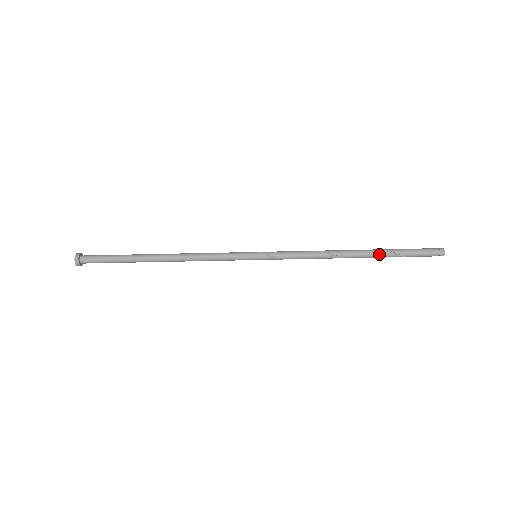
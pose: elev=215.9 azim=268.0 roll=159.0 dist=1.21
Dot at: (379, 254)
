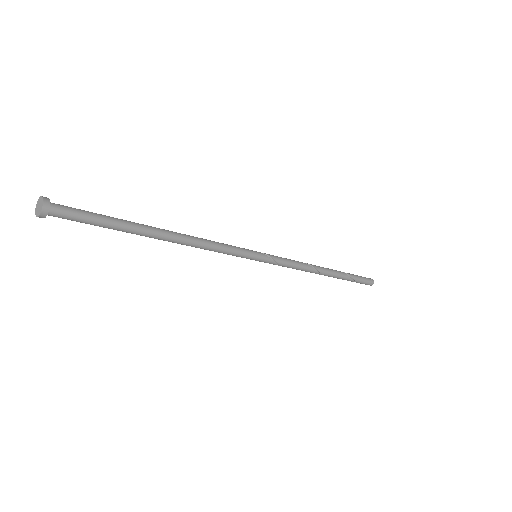
Dot at: (341, 274)
